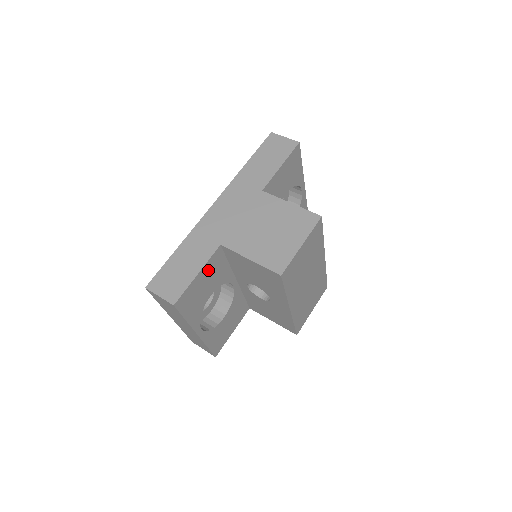
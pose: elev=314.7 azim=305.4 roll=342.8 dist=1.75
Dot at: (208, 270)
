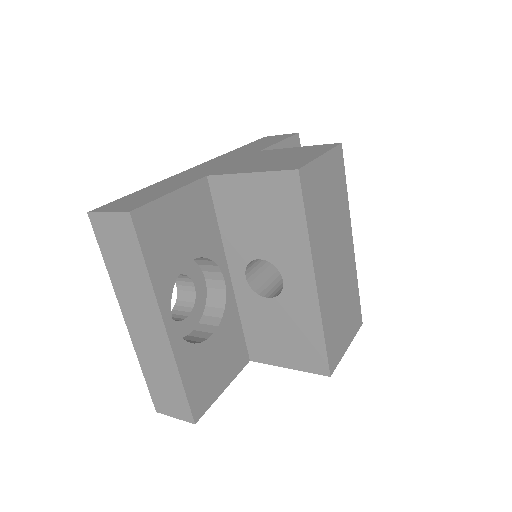
Dot at: (188, 203)
